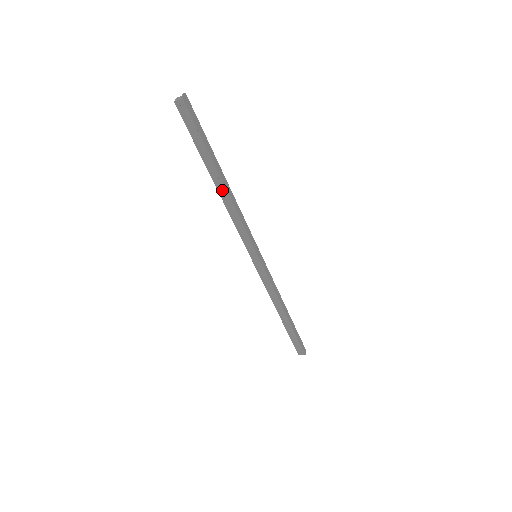
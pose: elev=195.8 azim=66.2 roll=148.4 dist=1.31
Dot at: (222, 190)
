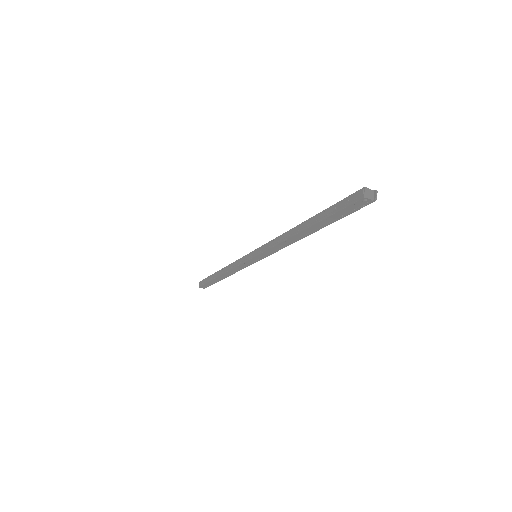
Dot at: (300, 235)
